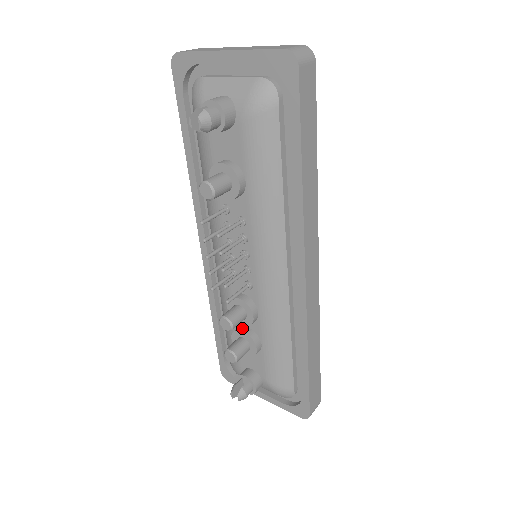
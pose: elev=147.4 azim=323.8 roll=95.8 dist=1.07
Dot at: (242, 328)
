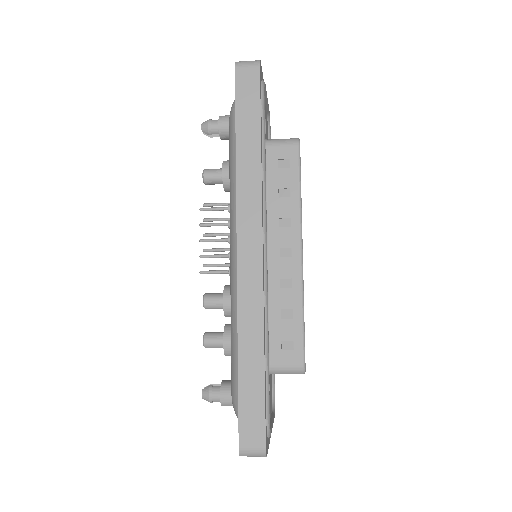
Dot at: (230, 324)
